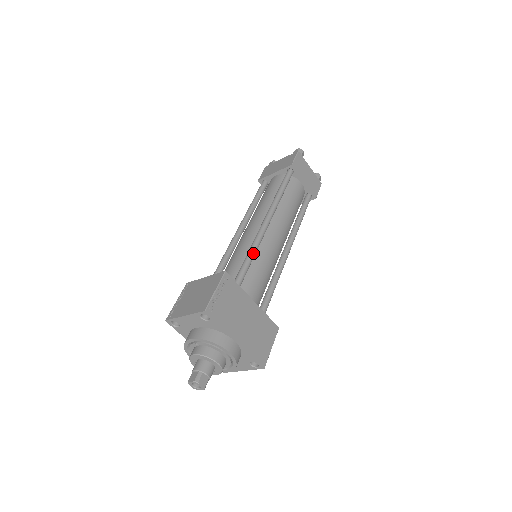
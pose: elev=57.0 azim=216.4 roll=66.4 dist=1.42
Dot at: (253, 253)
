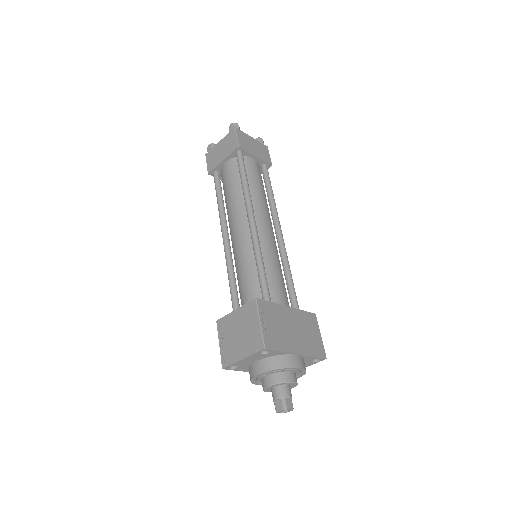
Dot at: (261, 261)
